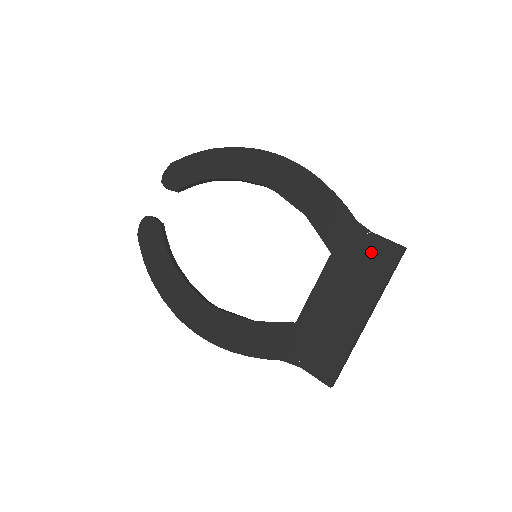
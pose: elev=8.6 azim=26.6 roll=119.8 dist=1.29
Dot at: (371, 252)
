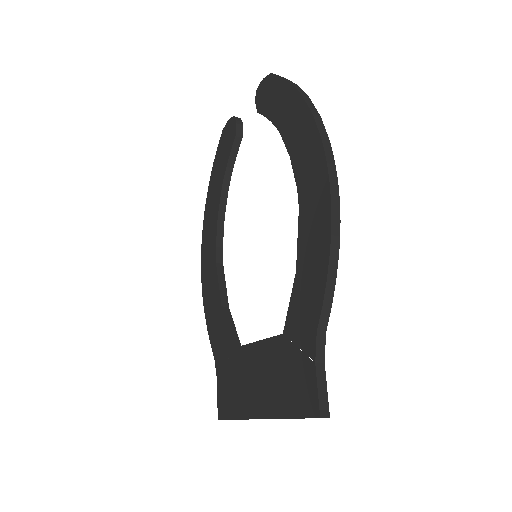
Dot at: (301, 379)
